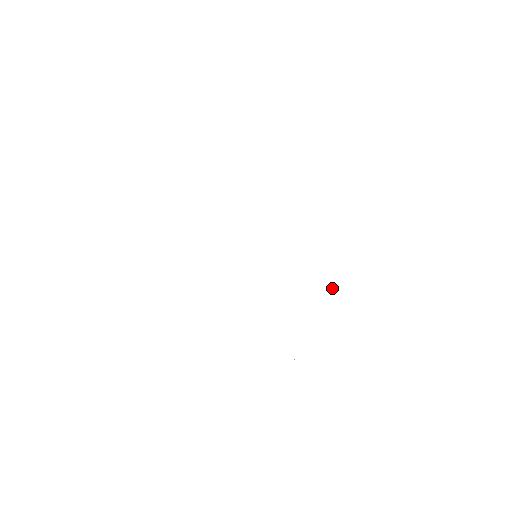
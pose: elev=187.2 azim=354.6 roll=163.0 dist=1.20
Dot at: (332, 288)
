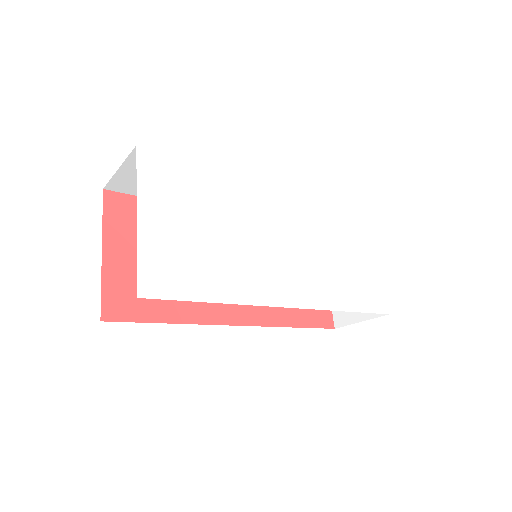
Dot at: (339, 246)
